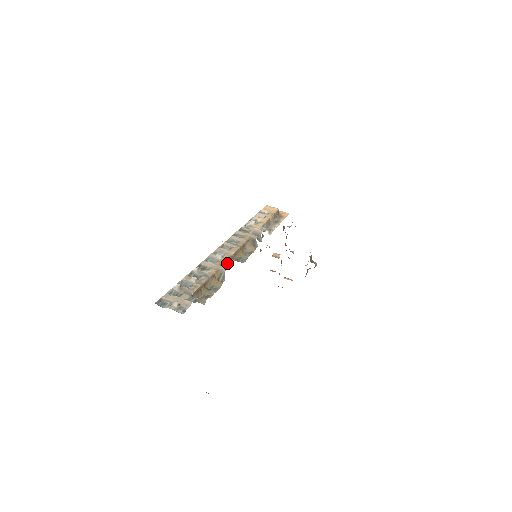
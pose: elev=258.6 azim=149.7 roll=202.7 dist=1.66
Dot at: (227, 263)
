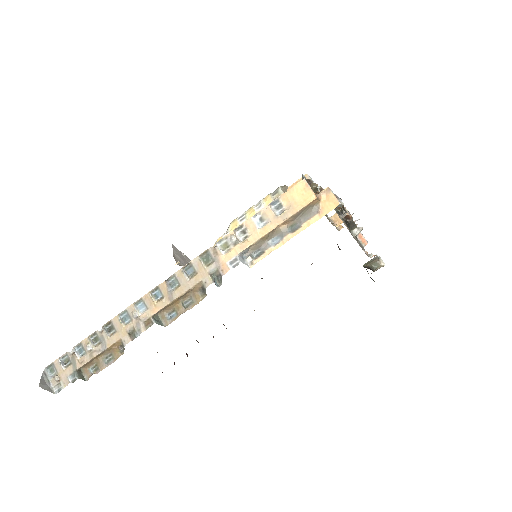
Dot at: (136, 331)
